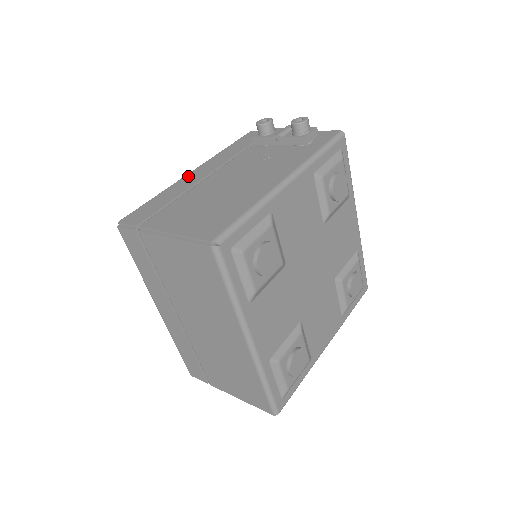
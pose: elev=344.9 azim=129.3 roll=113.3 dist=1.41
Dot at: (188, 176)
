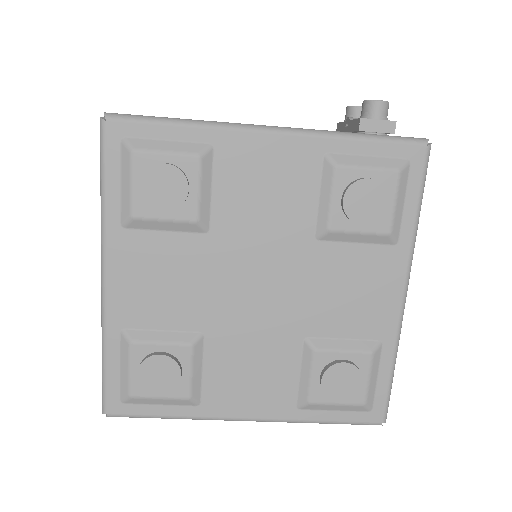
Dot at: occluded
